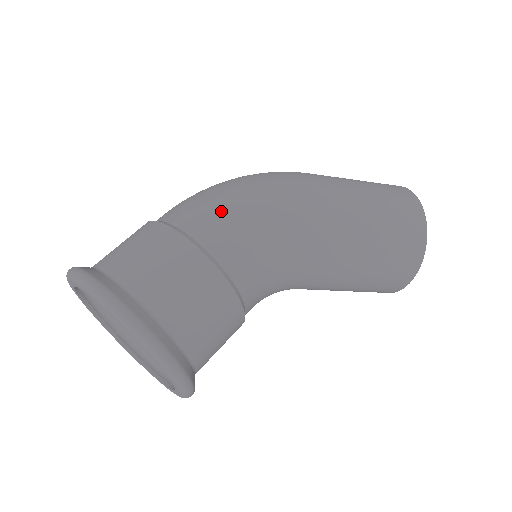
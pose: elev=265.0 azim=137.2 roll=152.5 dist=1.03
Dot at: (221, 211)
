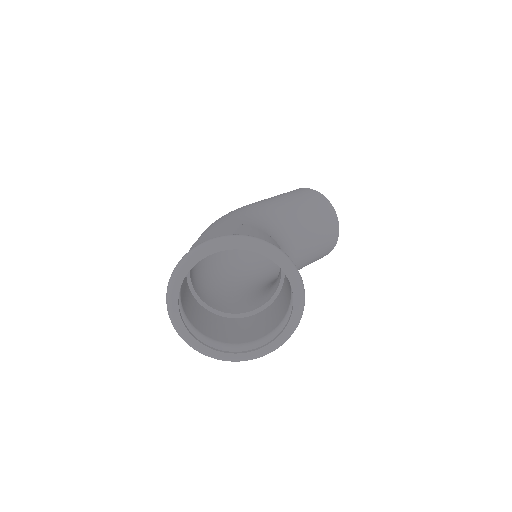
Dot at: (213, 225)
